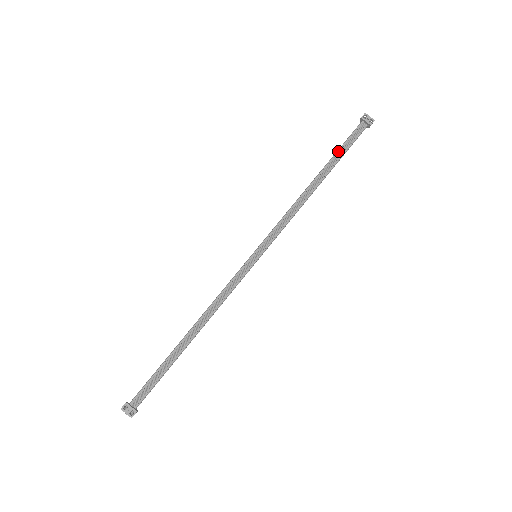
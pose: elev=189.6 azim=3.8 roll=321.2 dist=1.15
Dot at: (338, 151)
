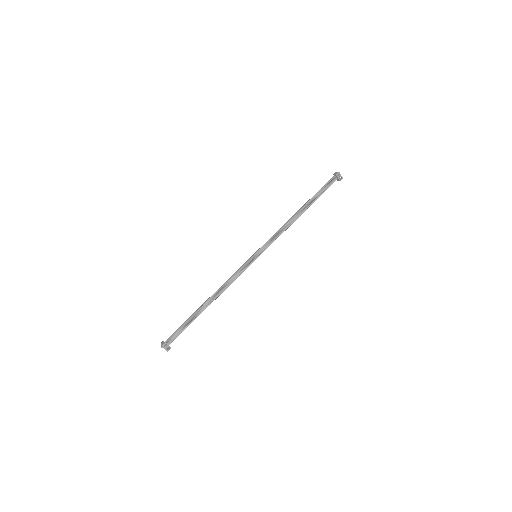
Dot at: (317, 194)
